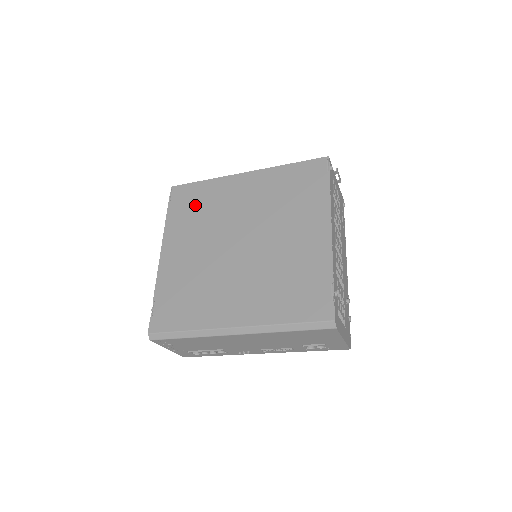
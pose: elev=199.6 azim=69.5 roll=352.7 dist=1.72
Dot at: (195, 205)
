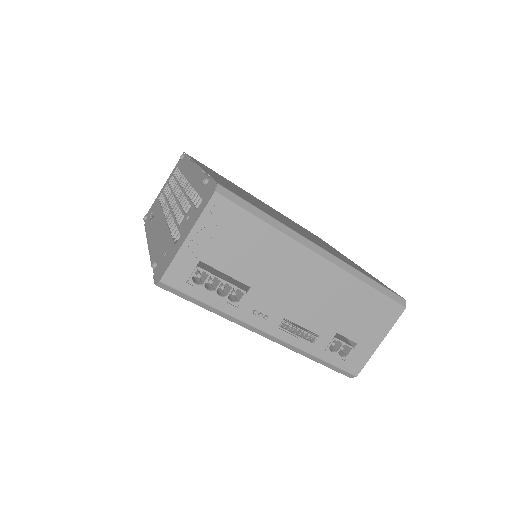
Dot at: (219, 175)
